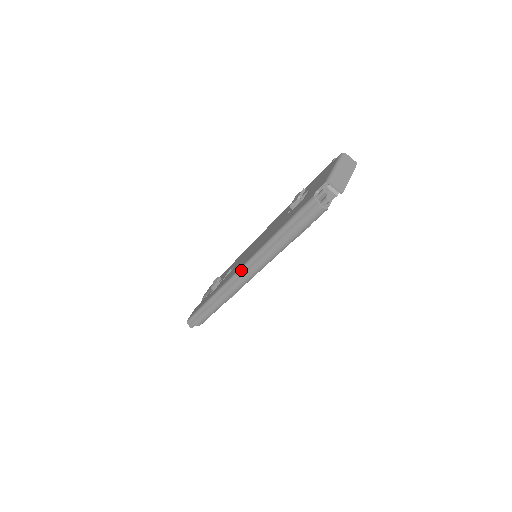
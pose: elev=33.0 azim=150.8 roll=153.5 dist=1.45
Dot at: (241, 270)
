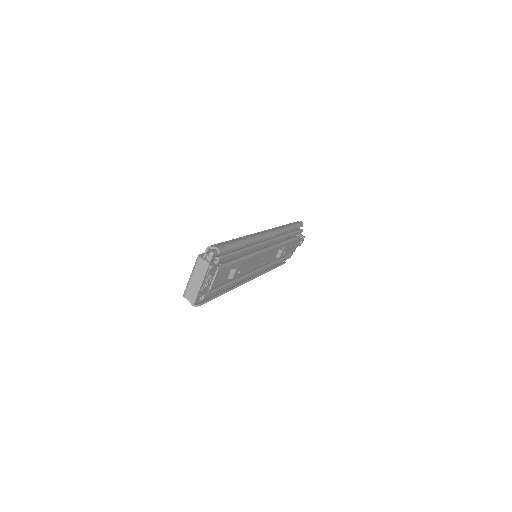
Dot at: occluded
